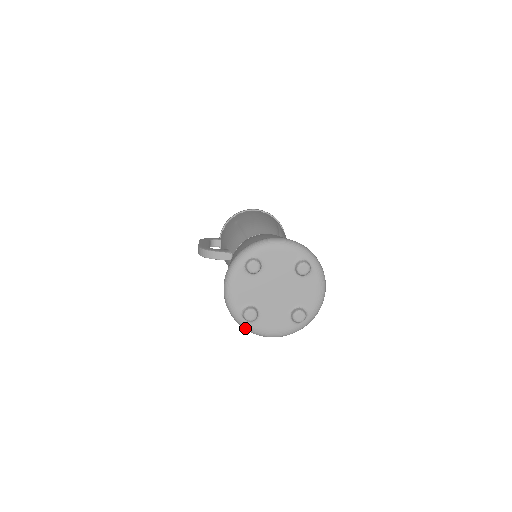
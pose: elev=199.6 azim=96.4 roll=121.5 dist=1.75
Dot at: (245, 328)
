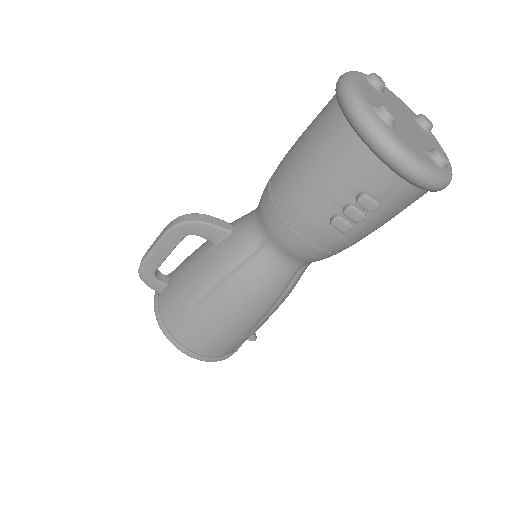
Dot at: (378, 130)
